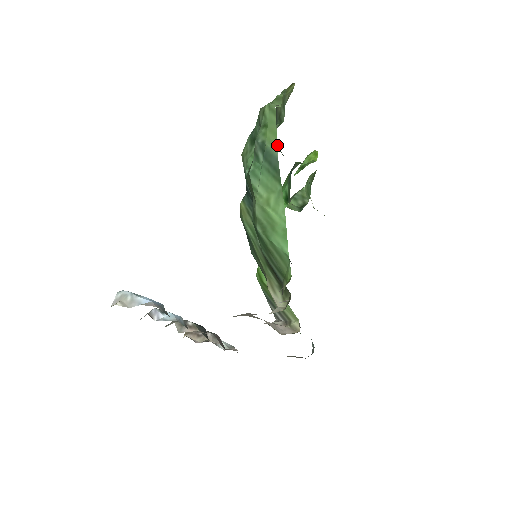
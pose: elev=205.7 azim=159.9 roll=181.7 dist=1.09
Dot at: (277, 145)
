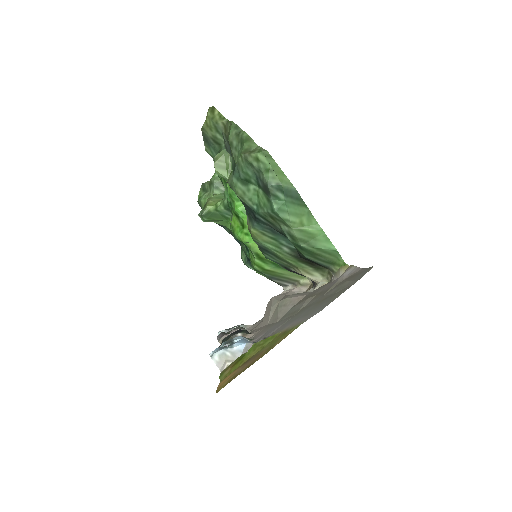
Dot at: occluded
